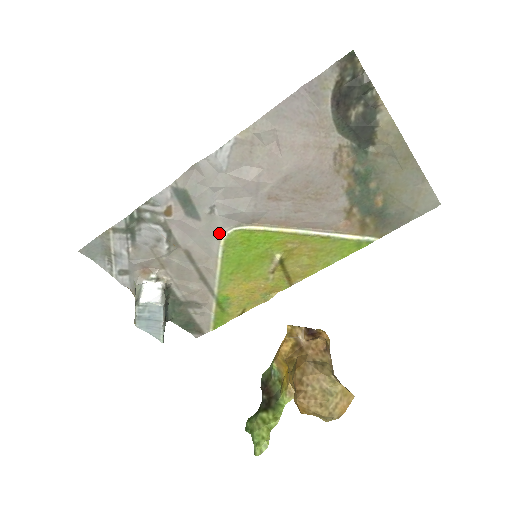
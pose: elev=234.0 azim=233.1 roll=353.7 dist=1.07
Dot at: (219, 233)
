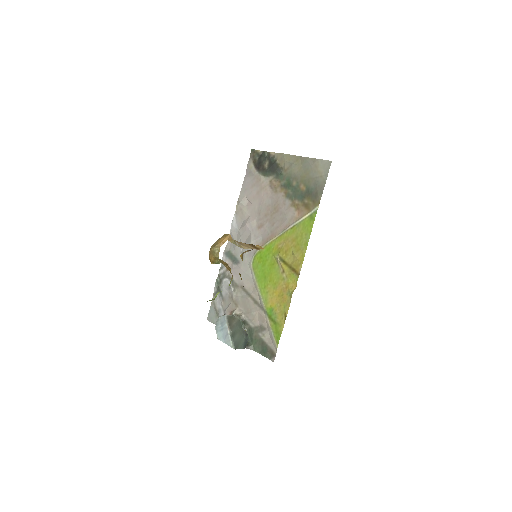
Dot at: (250, 264)
